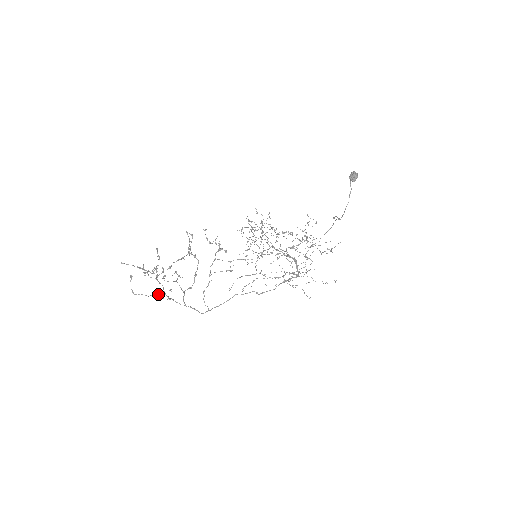
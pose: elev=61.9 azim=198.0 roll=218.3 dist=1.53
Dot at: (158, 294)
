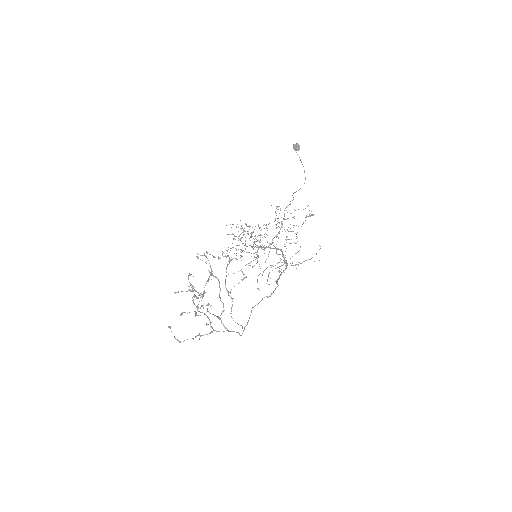
Dot at: (199, 333)
